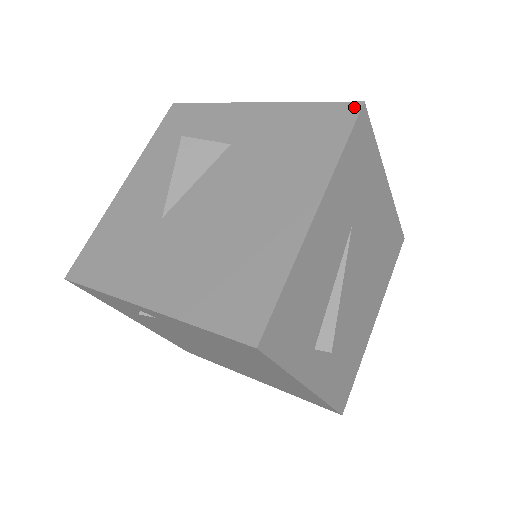
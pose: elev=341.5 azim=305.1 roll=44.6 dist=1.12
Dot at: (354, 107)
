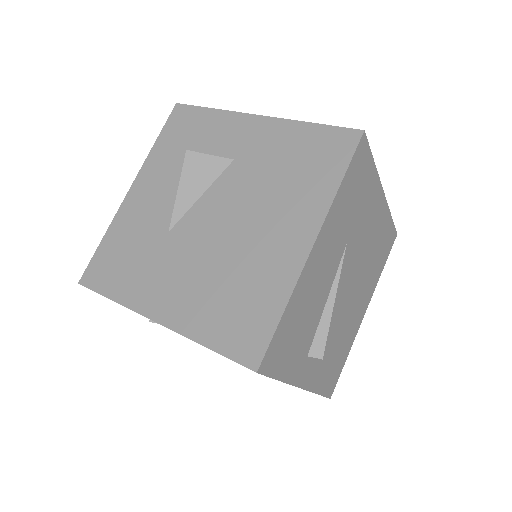
Dot at: (354, 135)
